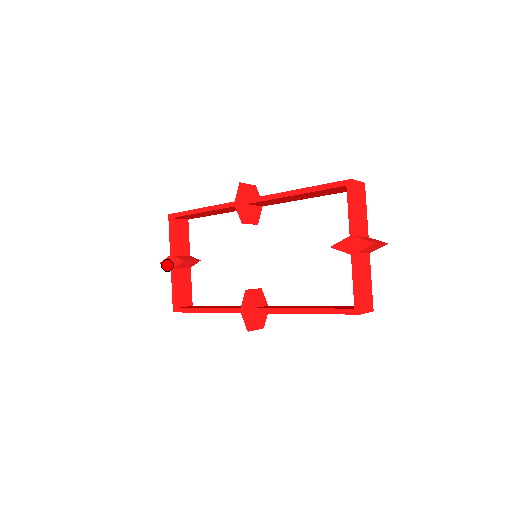
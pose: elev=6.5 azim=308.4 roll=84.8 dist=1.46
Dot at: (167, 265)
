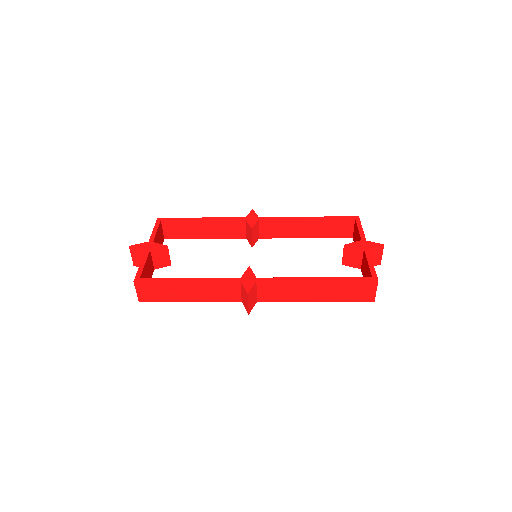
Dot at: (141, 247)
